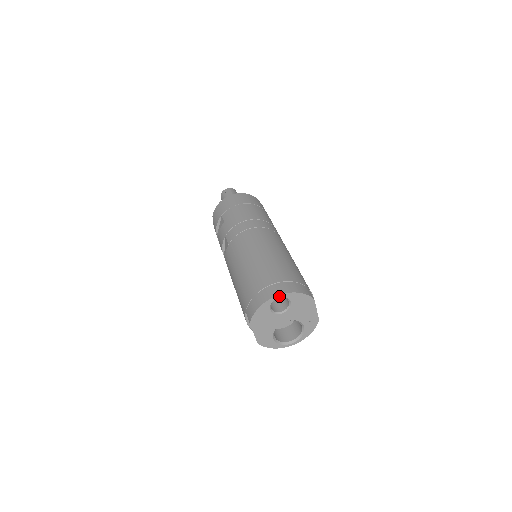
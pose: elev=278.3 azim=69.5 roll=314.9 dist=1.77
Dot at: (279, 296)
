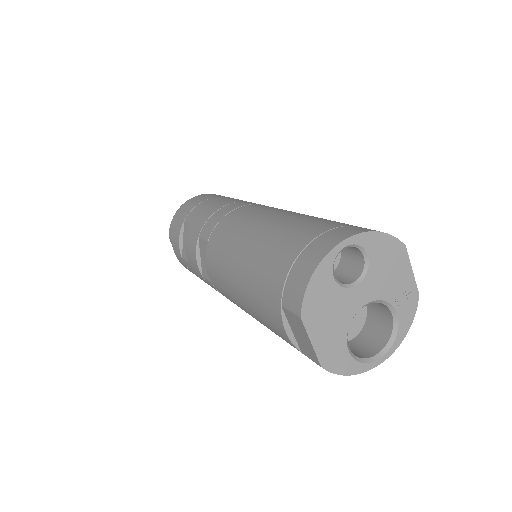
Dot at: (345, 242)
